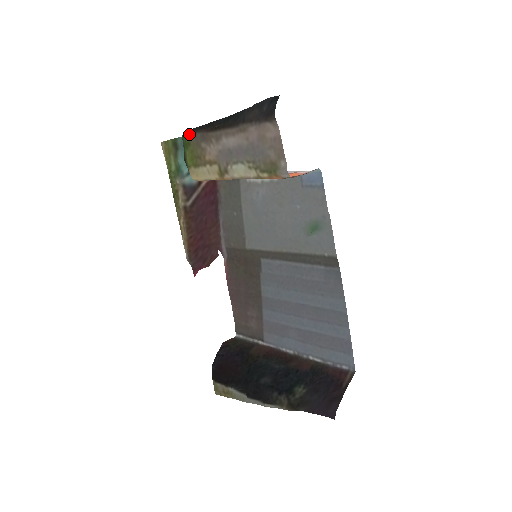
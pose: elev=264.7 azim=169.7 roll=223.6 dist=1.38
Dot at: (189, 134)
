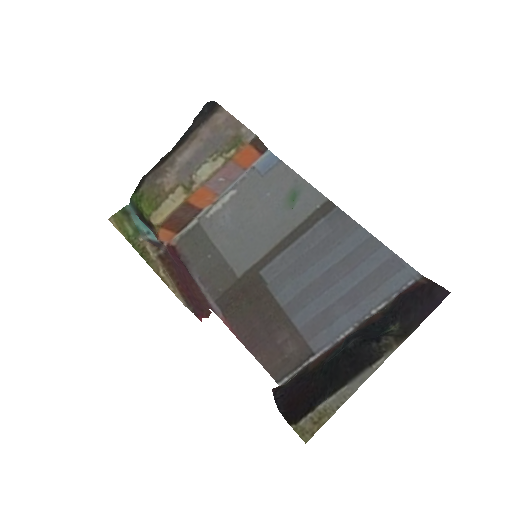
Dot at: (139, 187)
